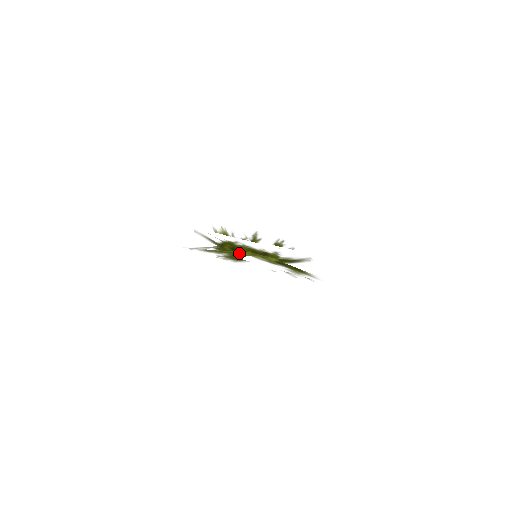
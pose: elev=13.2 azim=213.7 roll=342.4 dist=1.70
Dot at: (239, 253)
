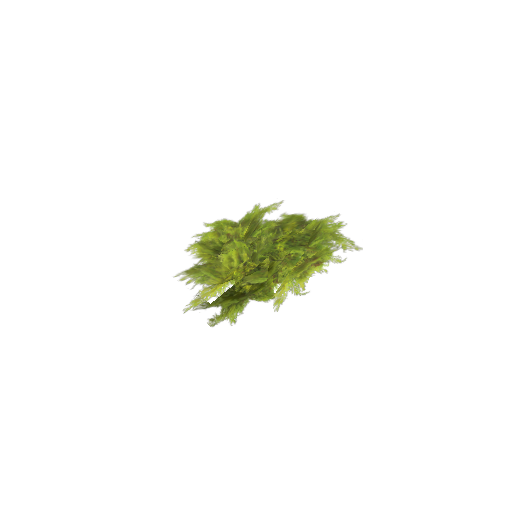
Dot at: occluded
